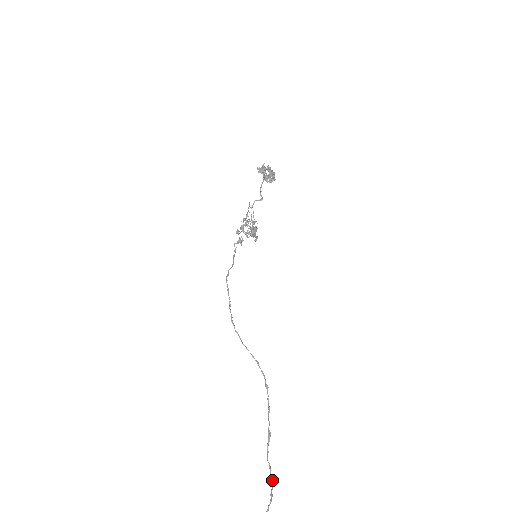
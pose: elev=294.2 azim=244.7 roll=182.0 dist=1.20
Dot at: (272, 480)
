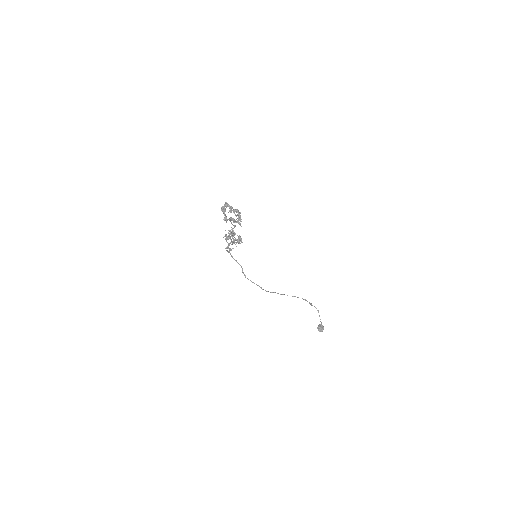
Dot at: (315, 307)
